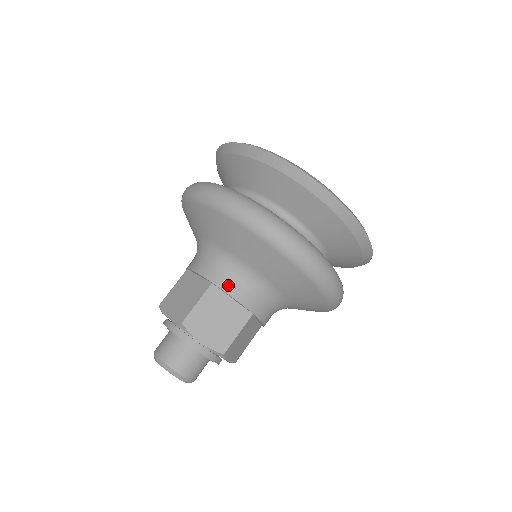
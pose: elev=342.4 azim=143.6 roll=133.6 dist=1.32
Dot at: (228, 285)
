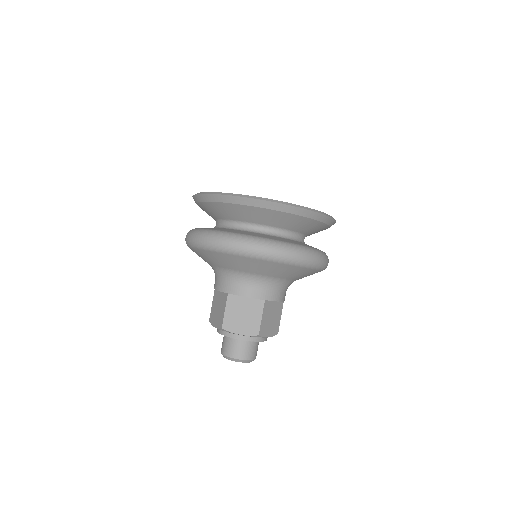
Dot at: (275, 296)
